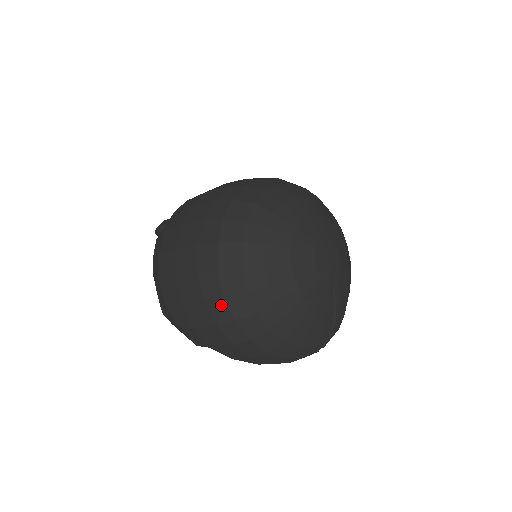
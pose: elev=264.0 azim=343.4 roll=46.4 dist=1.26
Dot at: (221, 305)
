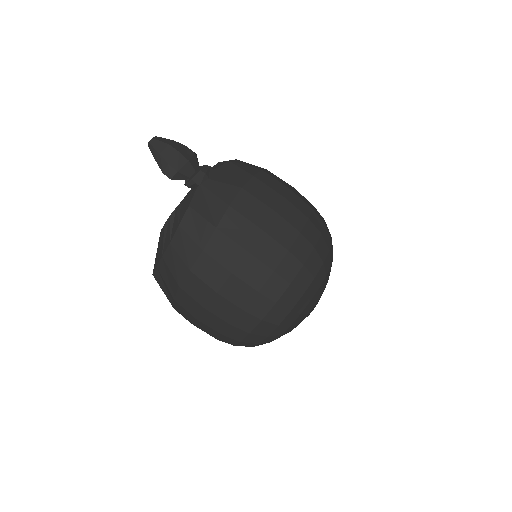
Dot at: (233, 341)
